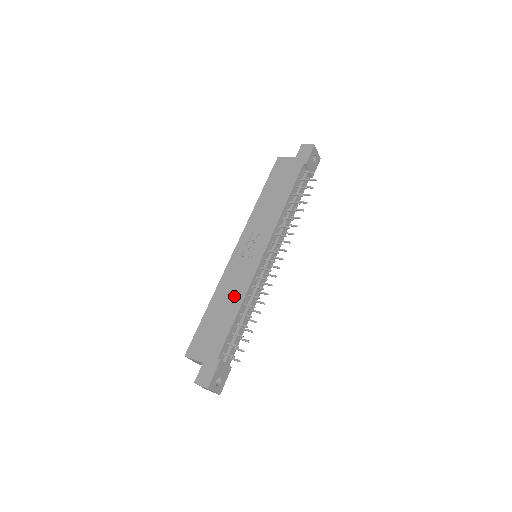
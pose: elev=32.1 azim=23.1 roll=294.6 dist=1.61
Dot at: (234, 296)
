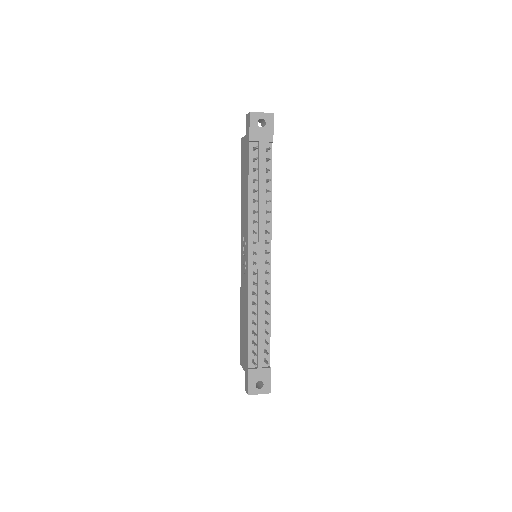
Dot at: (245, 307)
